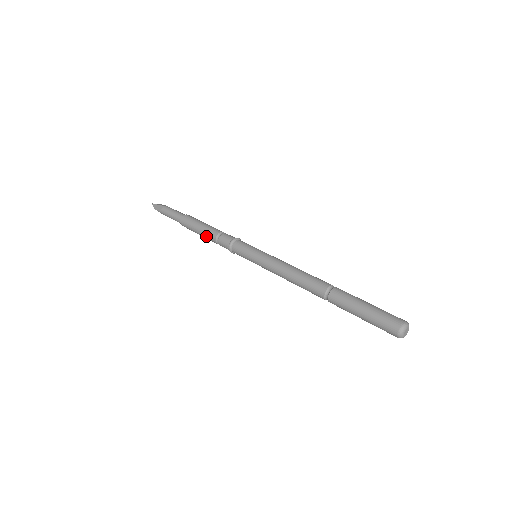
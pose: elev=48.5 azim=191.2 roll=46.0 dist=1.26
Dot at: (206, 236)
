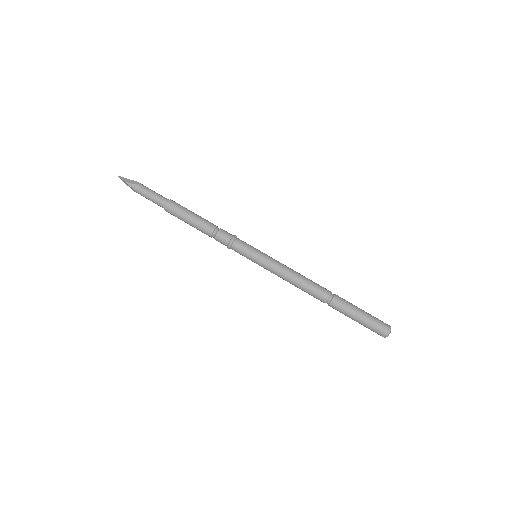
Dot at: (201, 224)
